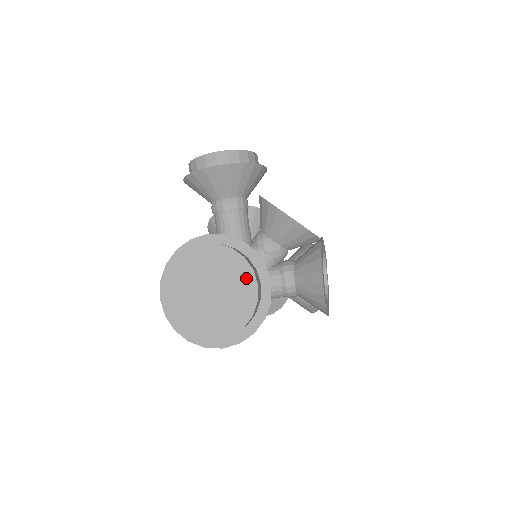
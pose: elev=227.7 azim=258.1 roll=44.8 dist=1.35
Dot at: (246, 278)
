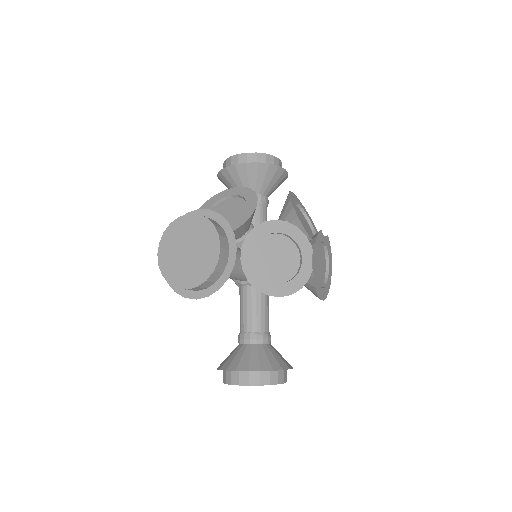
Dot at: occluded
